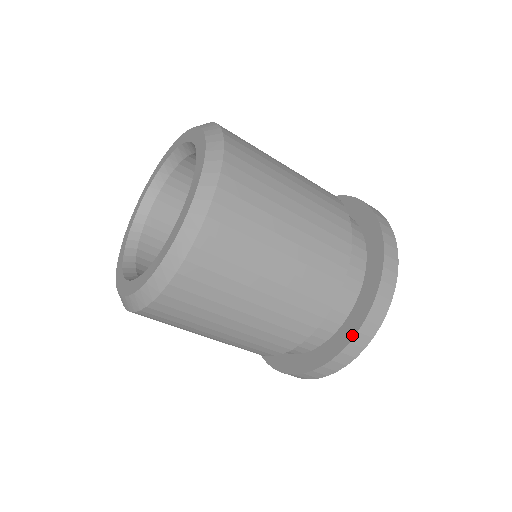
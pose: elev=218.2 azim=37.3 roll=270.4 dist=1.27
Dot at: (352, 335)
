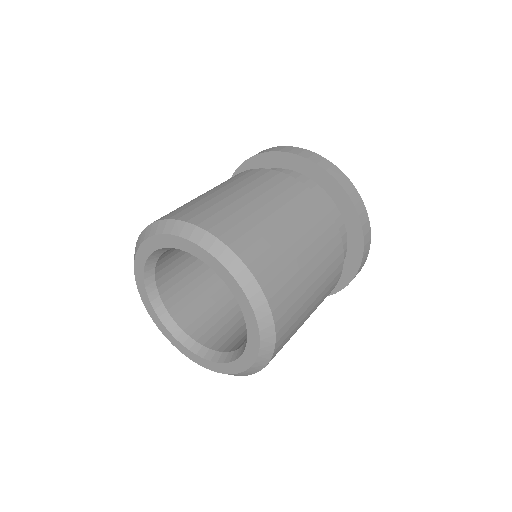
Dot at: (362, 241)
